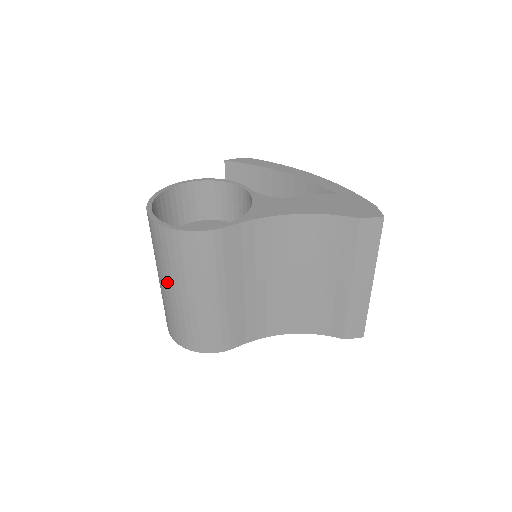
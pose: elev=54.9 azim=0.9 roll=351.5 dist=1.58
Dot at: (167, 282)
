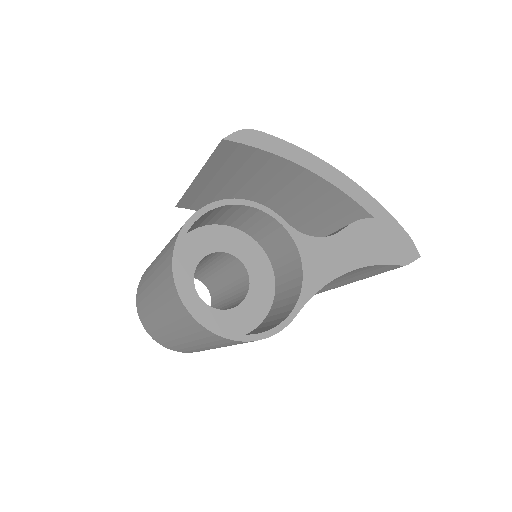
Dot at: (188, 341)
